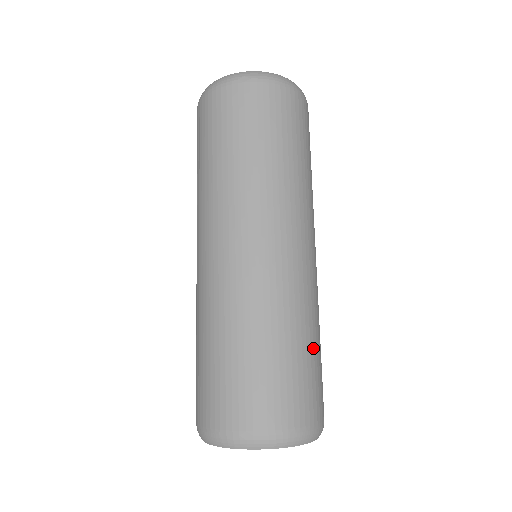
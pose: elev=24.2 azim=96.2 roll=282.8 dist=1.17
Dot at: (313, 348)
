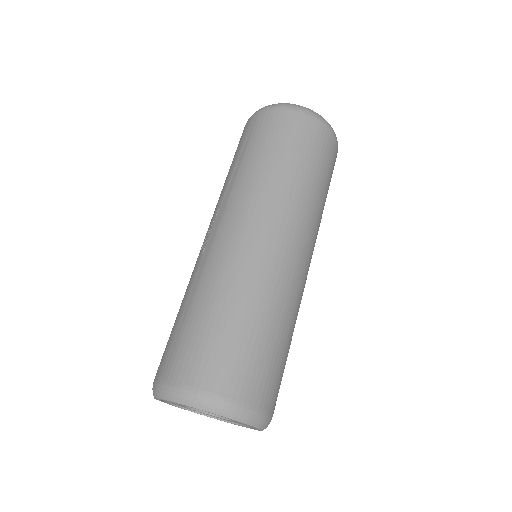
Dot at: (288, 348)
